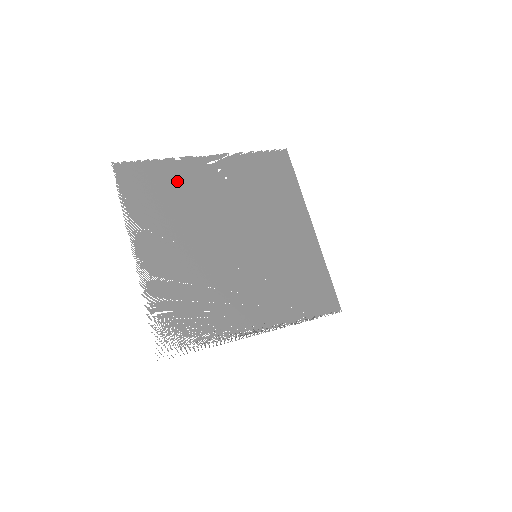
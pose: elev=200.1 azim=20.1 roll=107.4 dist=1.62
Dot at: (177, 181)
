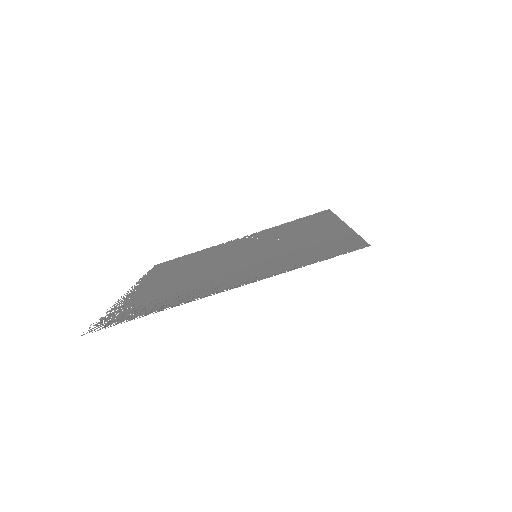
Dot at: (202, 254)
